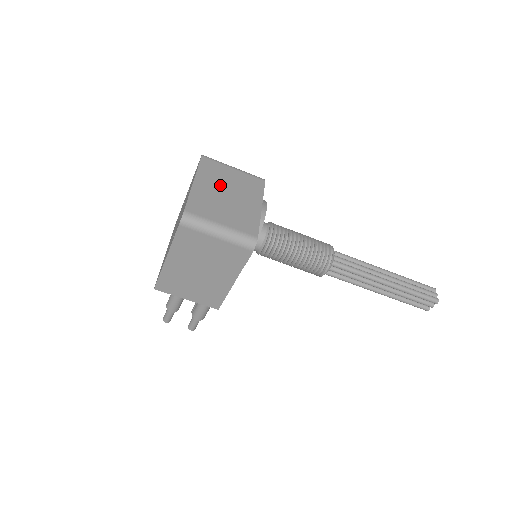
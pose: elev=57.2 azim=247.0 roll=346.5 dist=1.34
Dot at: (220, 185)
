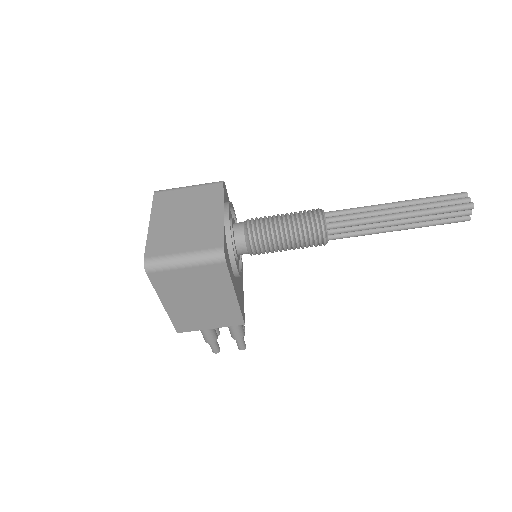
Dot at: (176, 213)
